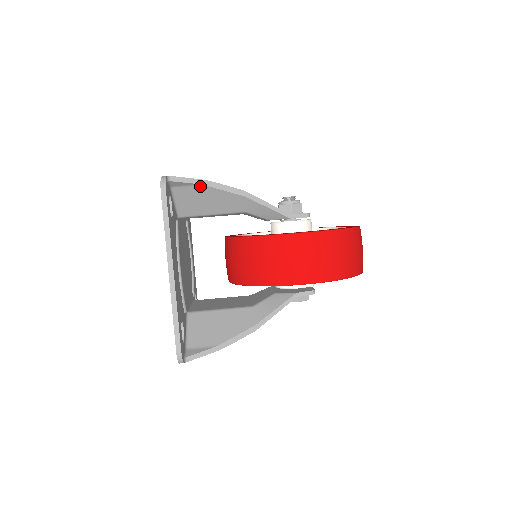
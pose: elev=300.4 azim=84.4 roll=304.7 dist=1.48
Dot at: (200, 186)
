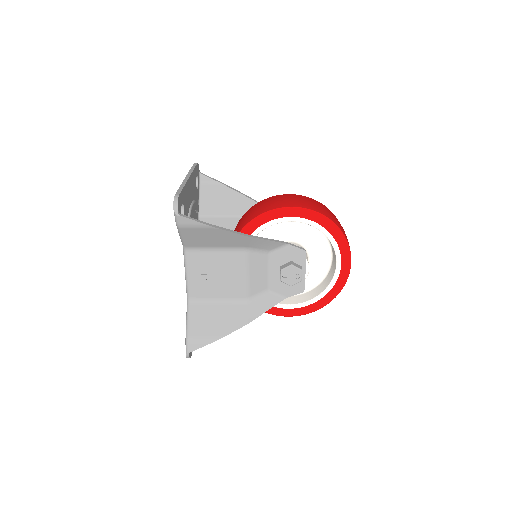
Dot at: (220, 185)
